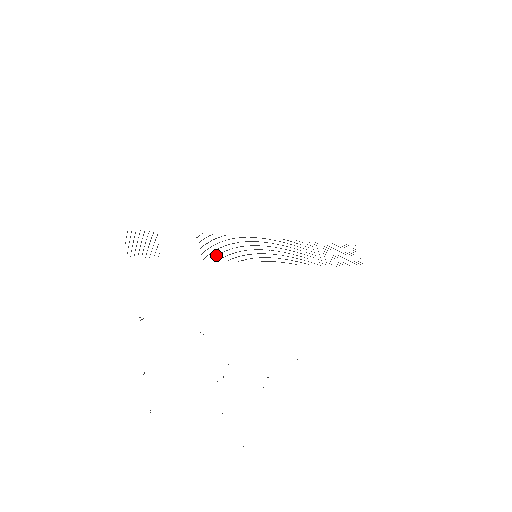
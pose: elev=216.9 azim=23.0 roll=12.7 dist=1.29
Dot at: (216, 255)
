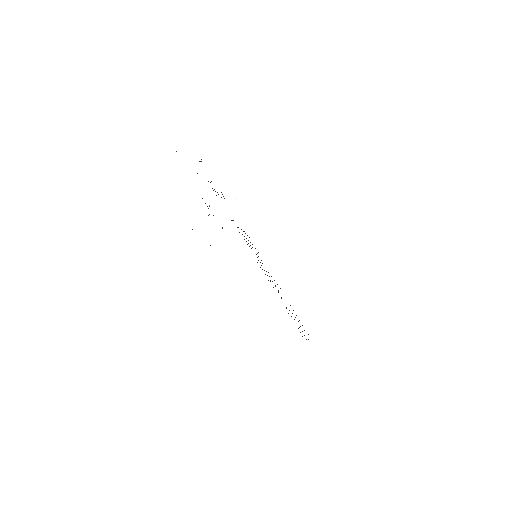
Dot at: occluded
